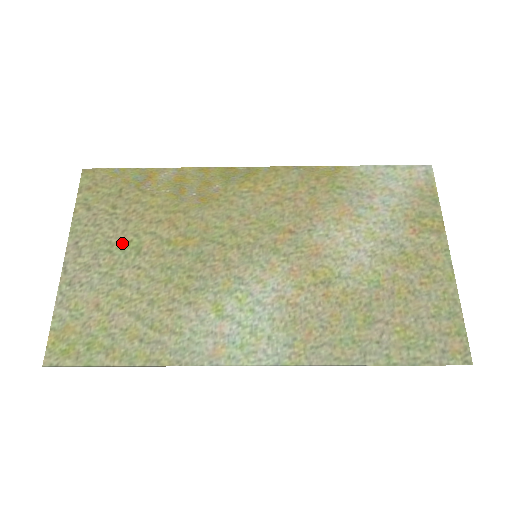
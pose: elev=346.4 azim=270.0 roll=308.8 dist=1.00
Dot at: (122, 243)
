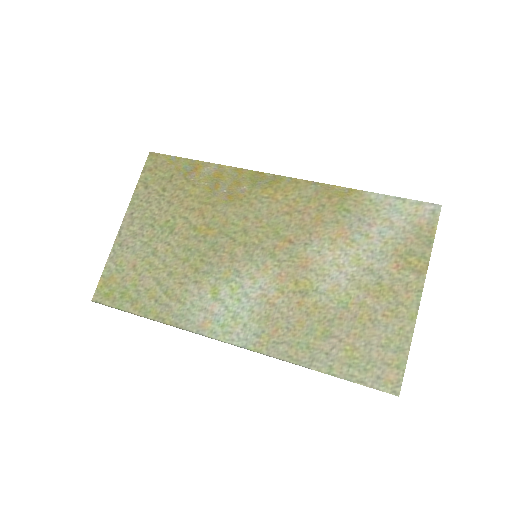
Dot at: (162, 221)
